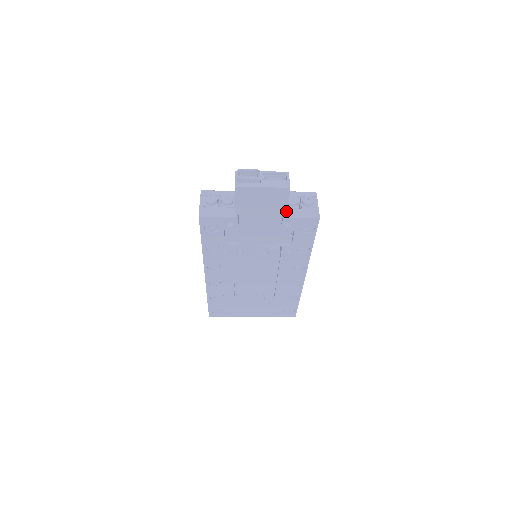
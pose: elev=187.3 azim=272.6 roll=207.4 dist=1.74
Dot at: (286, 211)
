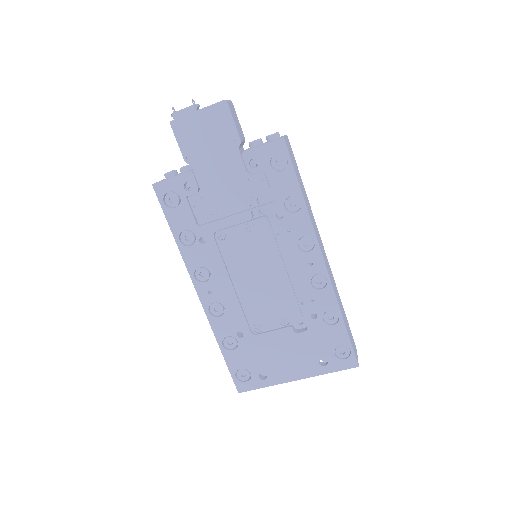
Dot at: (239, 140)
